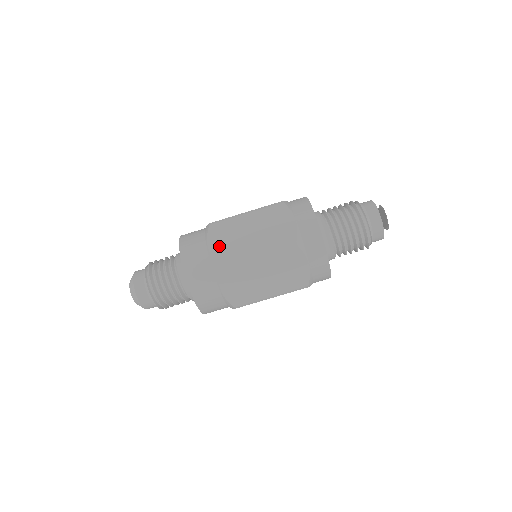
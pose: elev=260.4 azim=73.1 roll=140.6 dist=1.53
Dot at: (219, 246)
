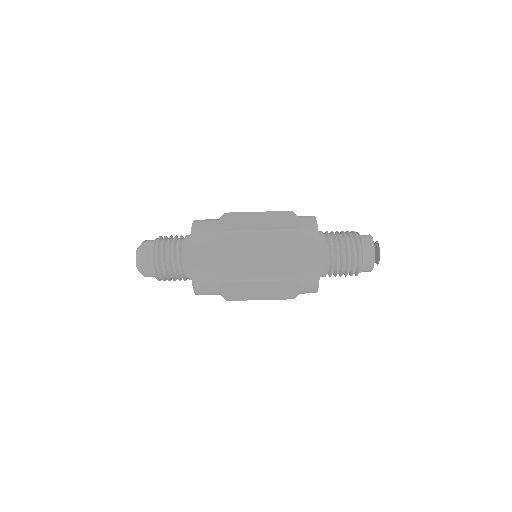
Dot at: (228, 222)
